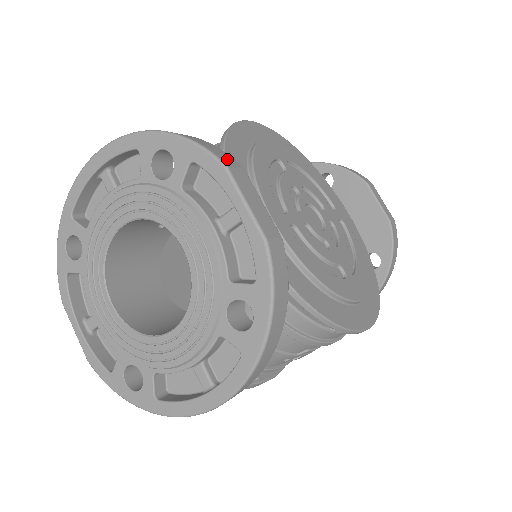
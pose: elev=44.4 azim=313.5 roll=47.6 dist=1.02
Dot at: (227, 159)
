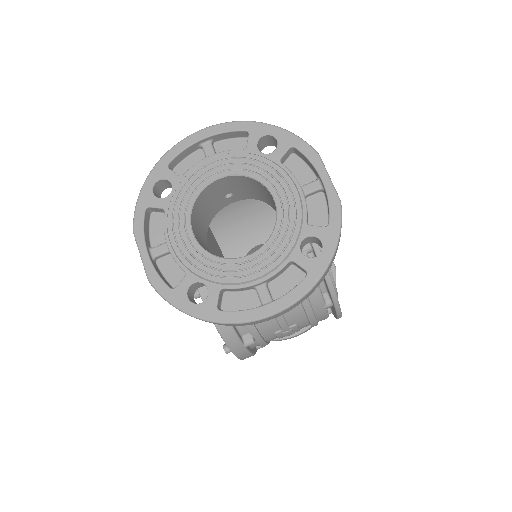
Dot at: occluded
